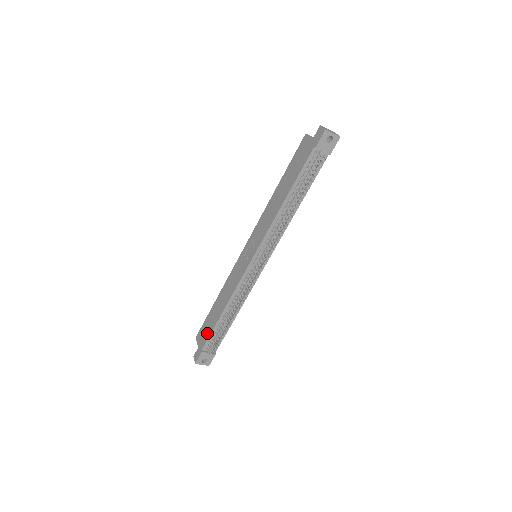
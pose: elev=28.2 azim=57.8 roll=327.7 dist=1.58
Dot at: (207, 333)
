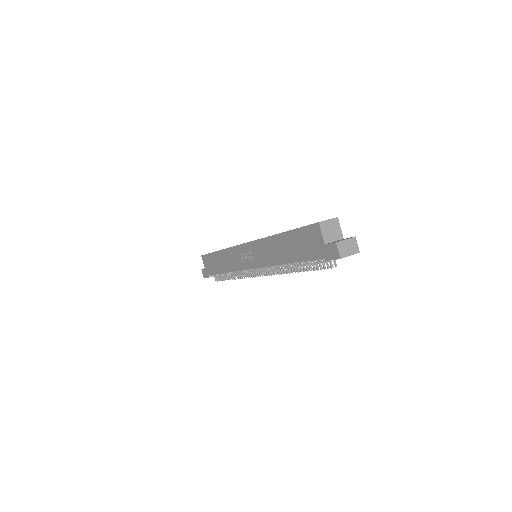
Dot at: (212, 270)
